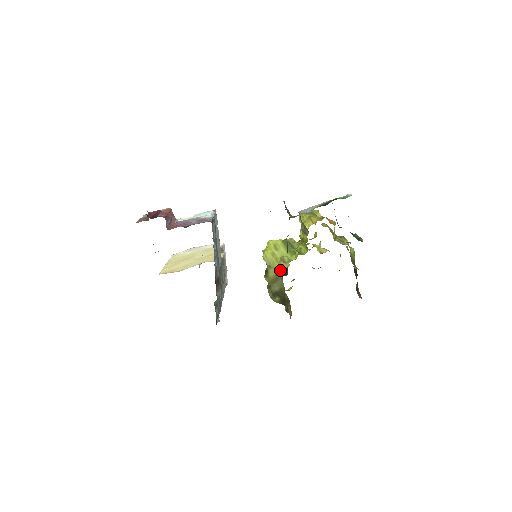
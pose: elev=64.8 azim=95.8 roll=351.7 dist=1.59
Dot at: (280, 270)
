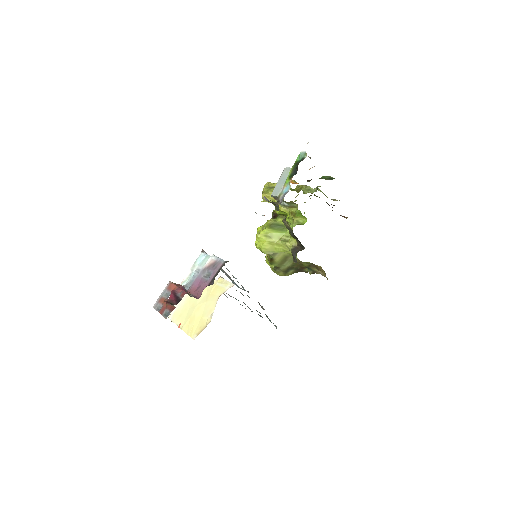
Dot at: (292, 249)
